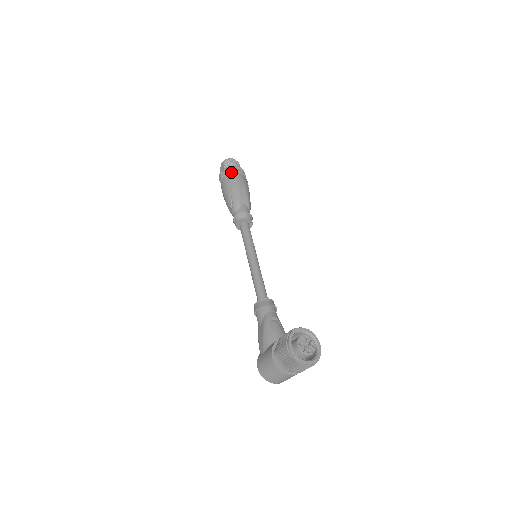
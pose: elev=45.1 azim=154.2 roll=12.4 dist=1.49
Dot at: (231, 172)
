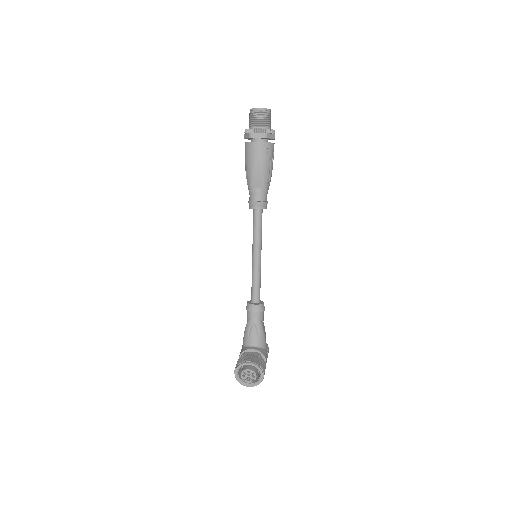
Dot at: (251, 138)
